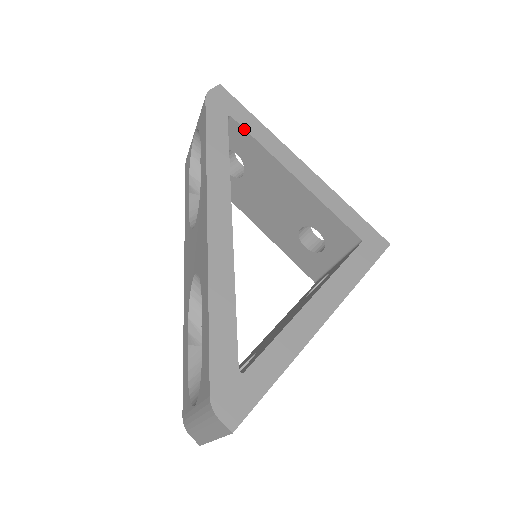
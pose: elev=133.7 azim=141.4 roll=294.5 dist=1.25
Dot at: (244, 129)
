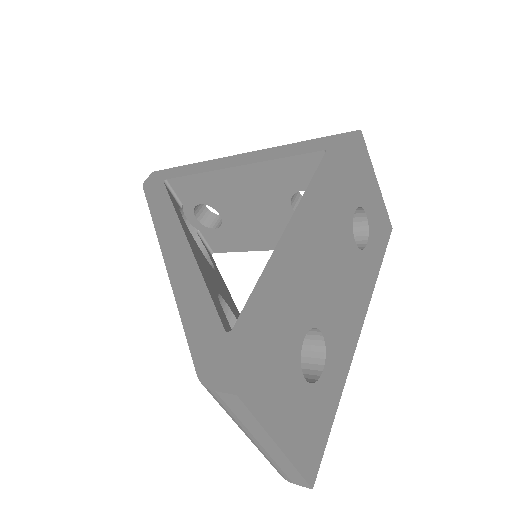
Dot at: (180, 177)
